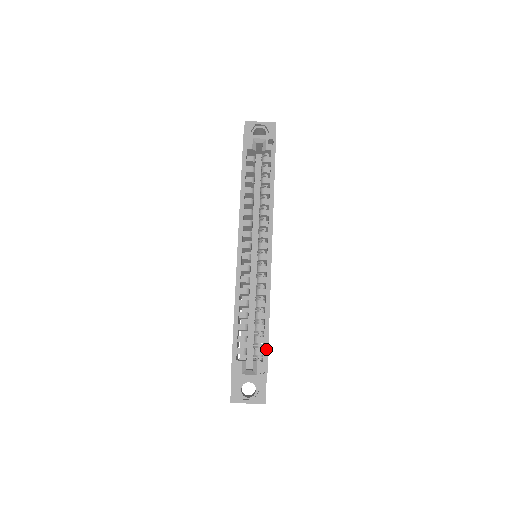
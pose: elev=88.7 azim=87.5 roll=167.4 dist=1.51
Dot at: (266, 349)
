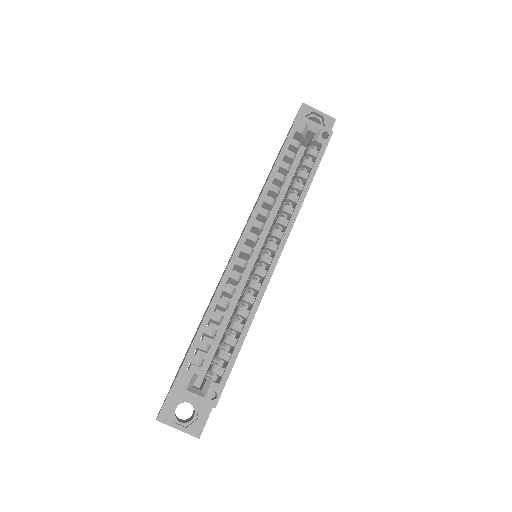
Dot at: (229, 370)
